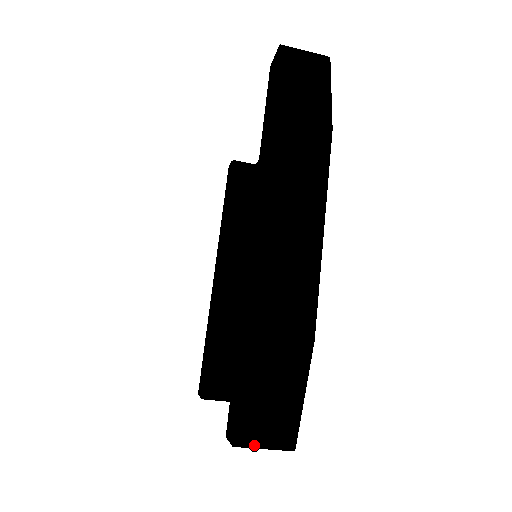
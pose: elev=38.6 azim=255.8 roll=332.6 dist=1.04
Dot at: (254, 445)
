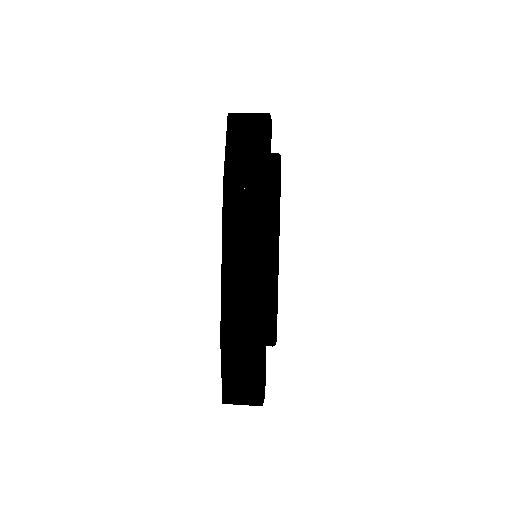
Dot at: (235, 403)
